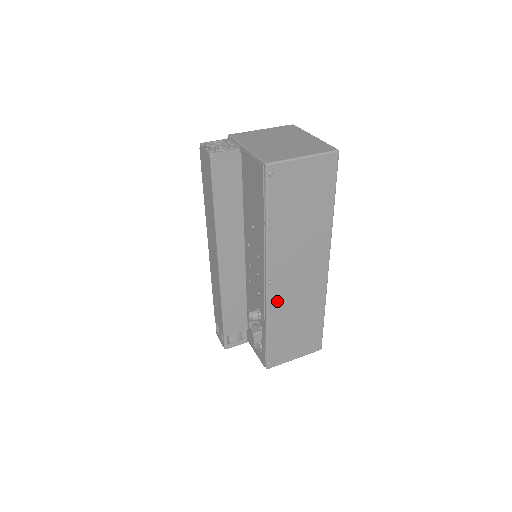
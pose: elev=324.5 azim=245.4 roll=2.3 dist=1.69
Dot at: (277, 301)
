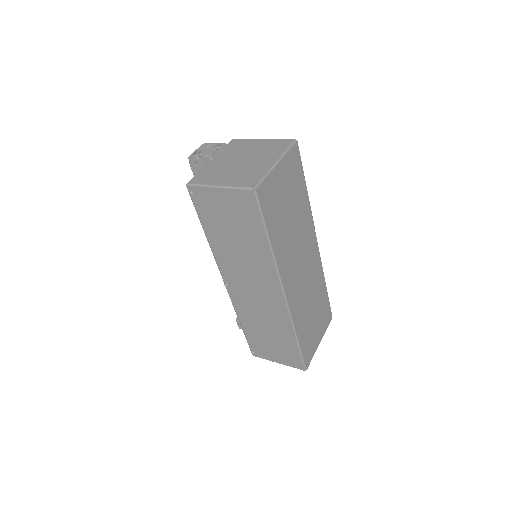
Dot at: (240, 304)
